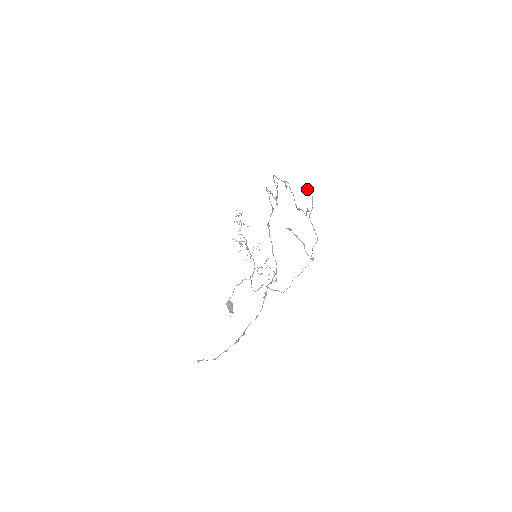
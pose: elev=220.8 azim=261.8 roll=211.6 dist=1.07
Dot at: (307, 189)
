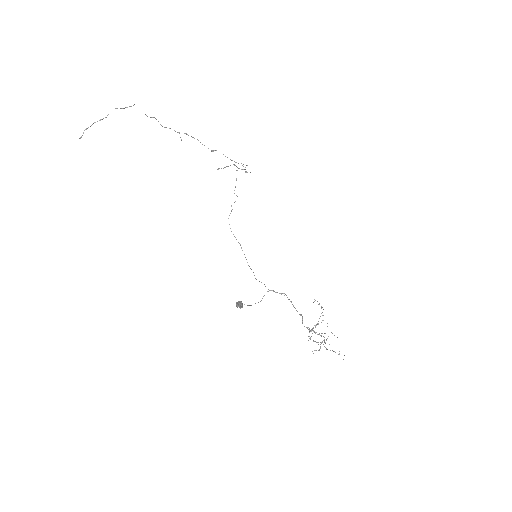
Dot at: occluded
